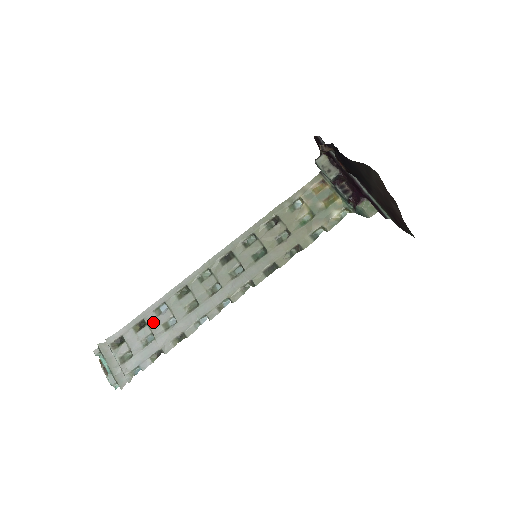
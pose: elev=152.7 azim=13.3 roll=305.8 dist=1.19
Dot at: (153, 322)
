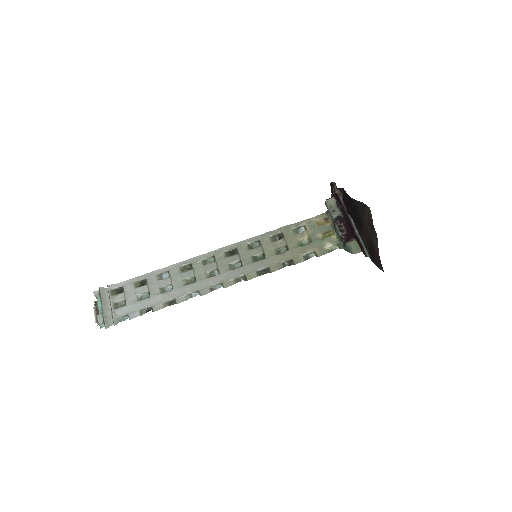
Dot at: (153, 284)
